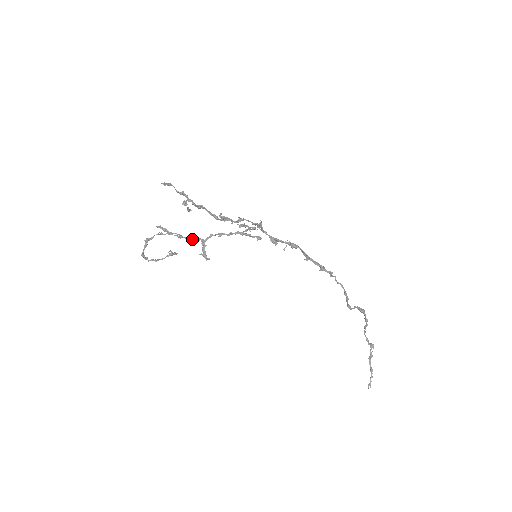
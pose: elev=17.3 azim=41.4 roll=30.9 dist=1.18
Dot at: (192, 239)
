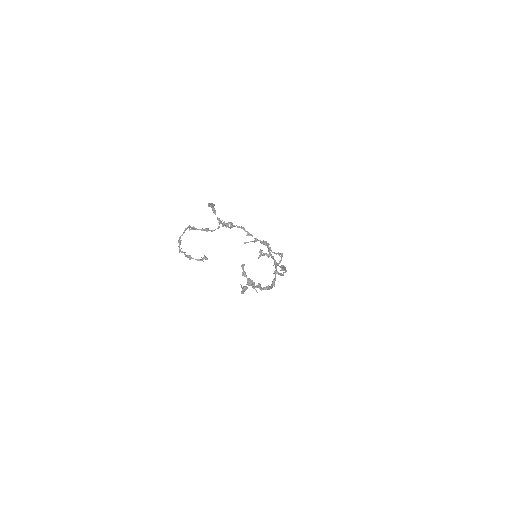
Dot at: (226, 226)
